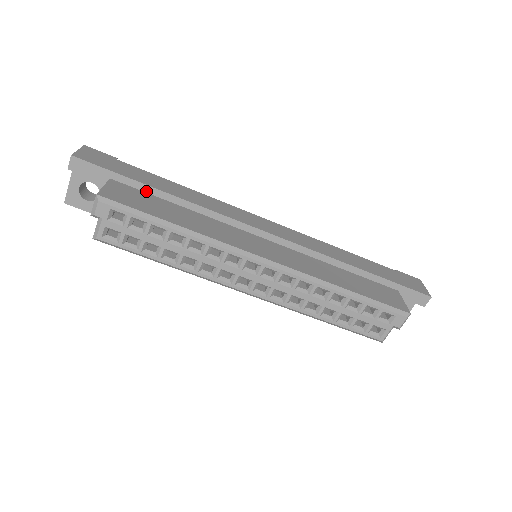
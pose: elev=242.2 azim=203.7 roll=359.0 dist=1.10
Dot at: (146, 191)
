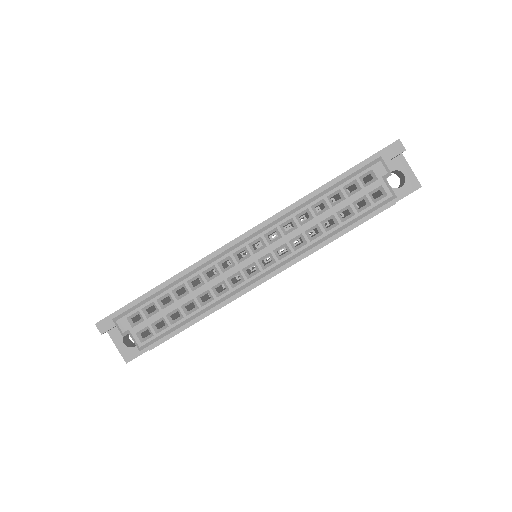
Dot at: occluded
